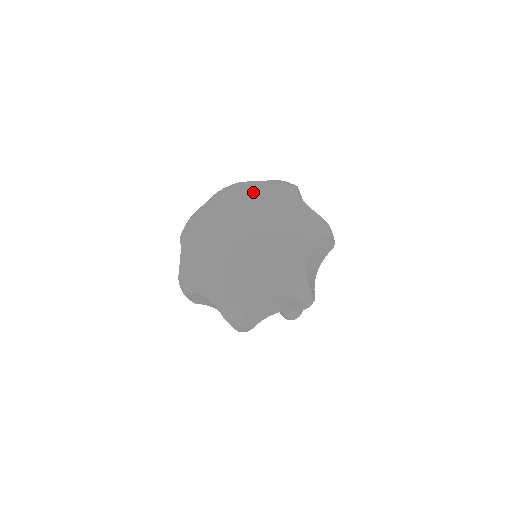
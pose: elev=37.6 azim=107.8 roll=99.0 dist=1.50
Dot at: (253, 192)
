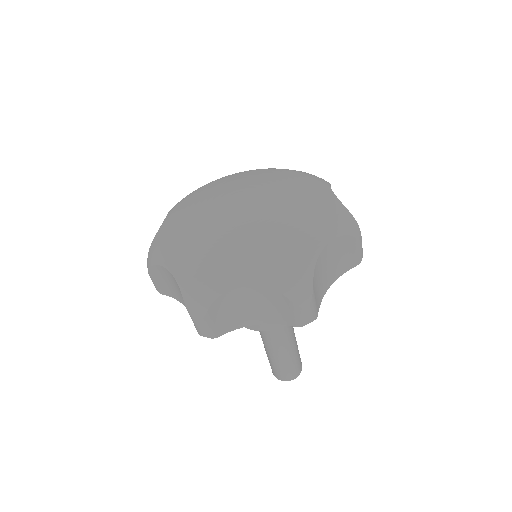
Dot at: (274, 175)
